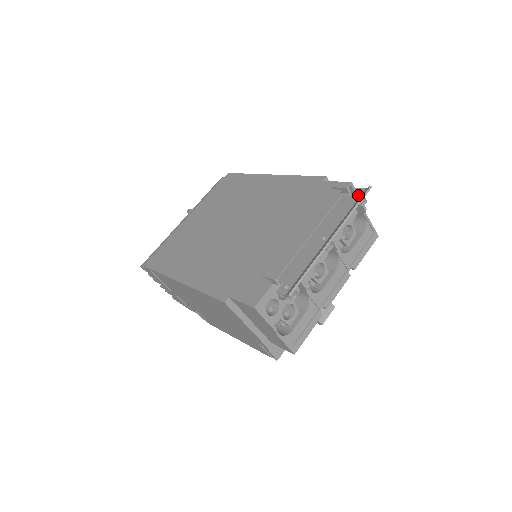
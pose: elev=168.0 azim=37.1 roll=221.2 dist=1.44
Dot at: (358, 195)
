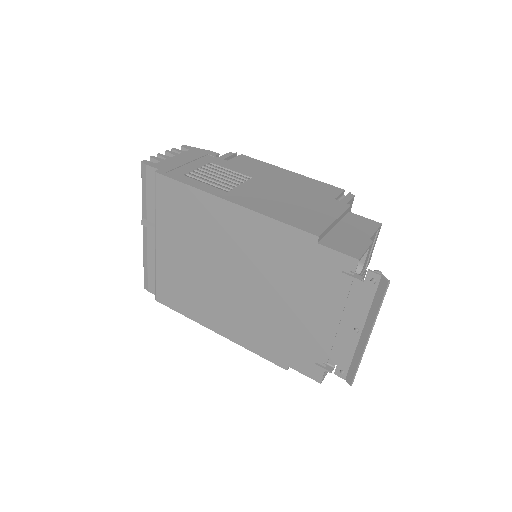
Dot at: (375, 284)
